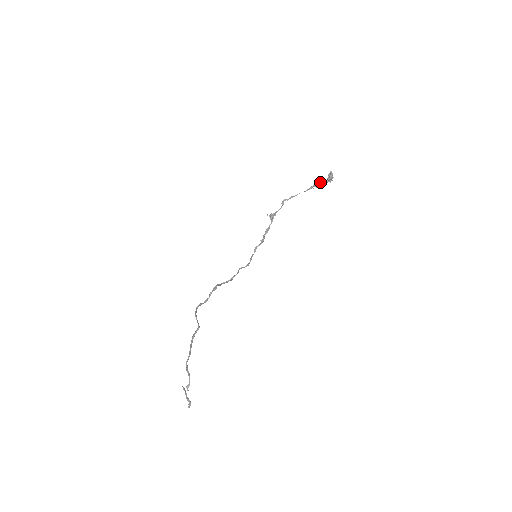
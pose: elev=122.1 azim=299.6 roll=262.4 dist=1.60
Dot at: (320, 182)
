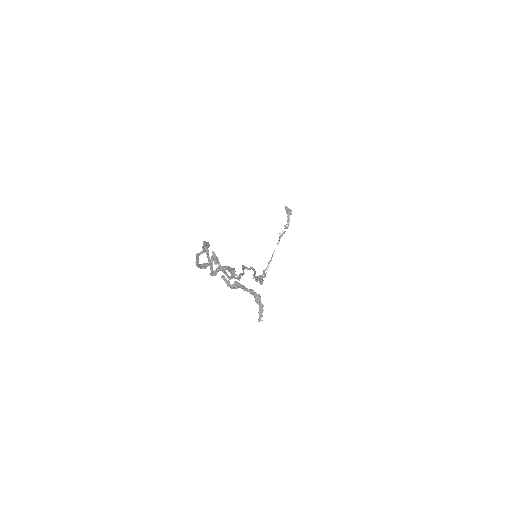
Dot at: (284, 225)
